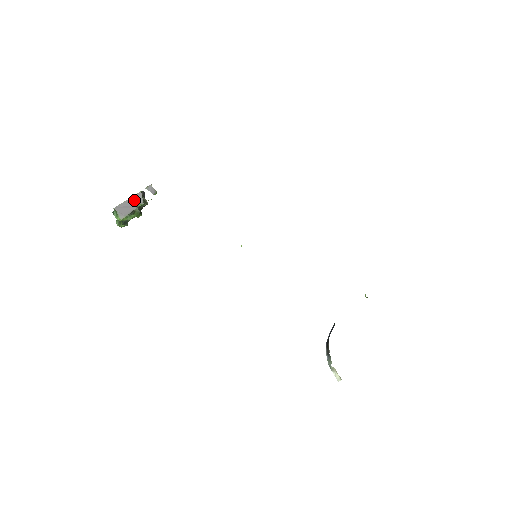
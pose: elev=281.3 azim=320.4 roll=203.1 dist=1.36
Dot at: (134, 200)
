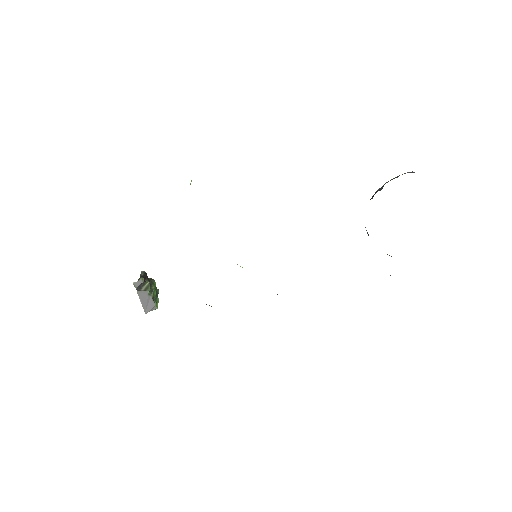
Dot at: (143, 297)
